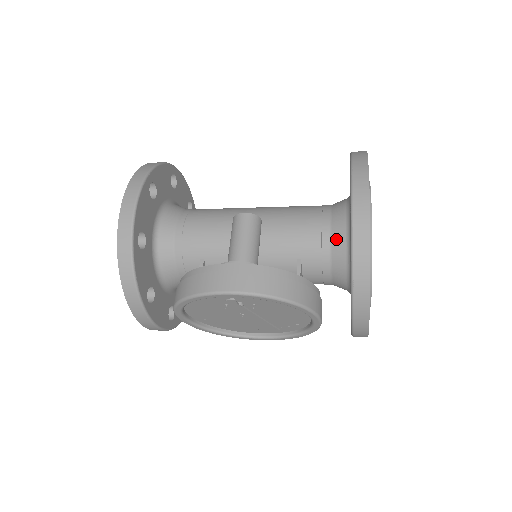
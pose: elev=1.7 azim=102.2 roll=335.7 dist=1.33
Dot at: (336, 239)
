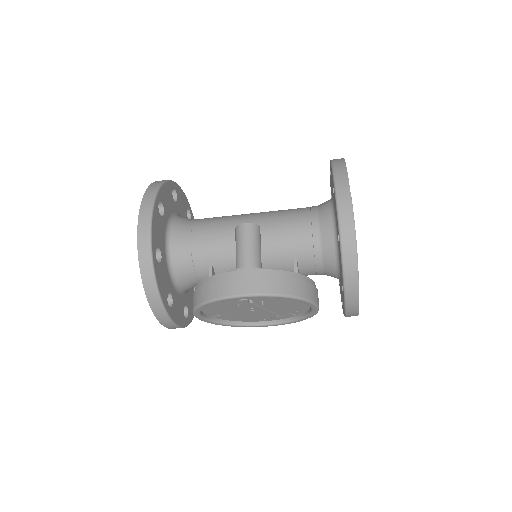
Dot at: (325, 238)
